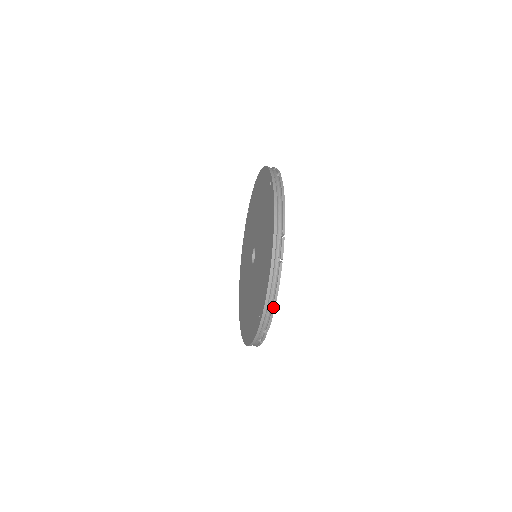
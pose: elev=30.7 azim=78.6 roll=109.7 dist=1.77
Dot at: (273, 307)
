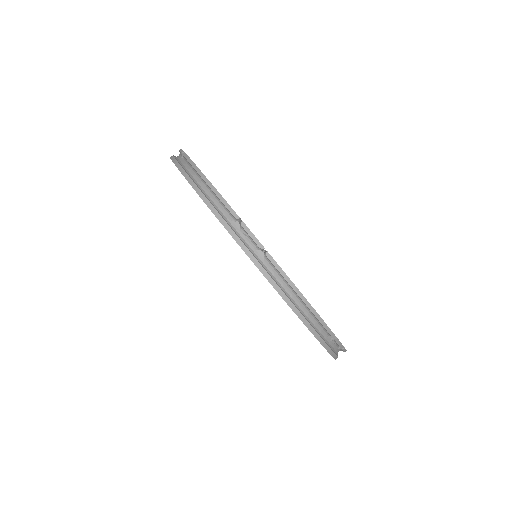
Dot at: (310, 309)
